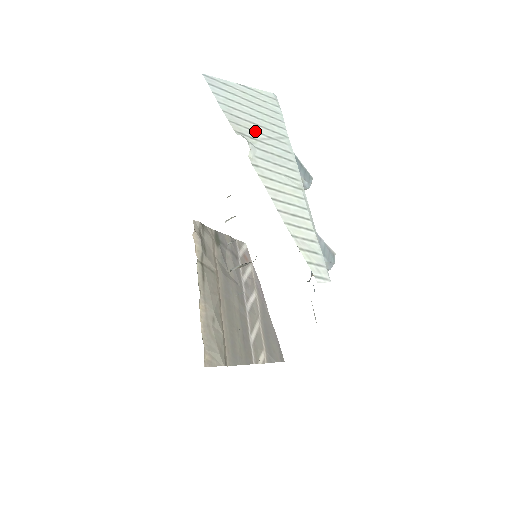
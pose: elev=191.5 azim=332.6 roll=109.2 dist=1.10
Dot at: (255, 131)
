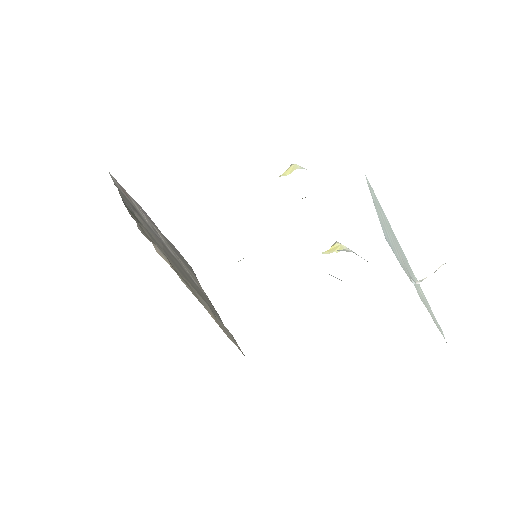
Dot at: (402, 258)
